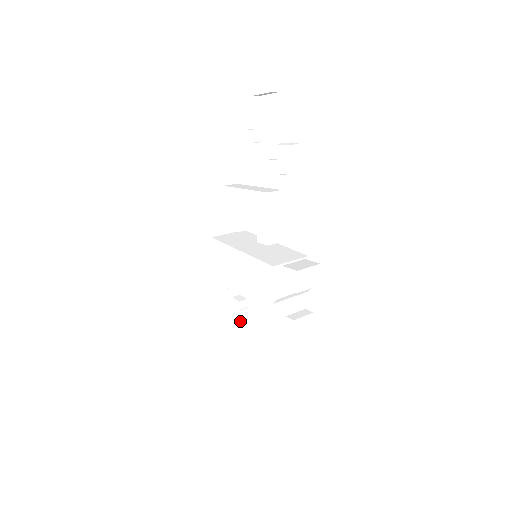
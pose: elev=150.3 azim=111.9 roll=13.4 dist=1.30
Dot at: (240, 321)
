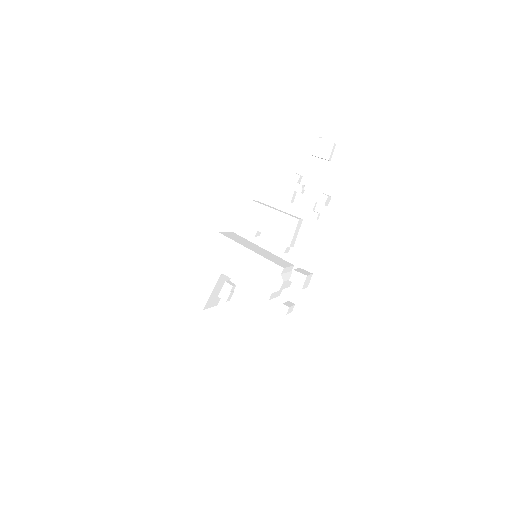
Dot at: (226, 300)
